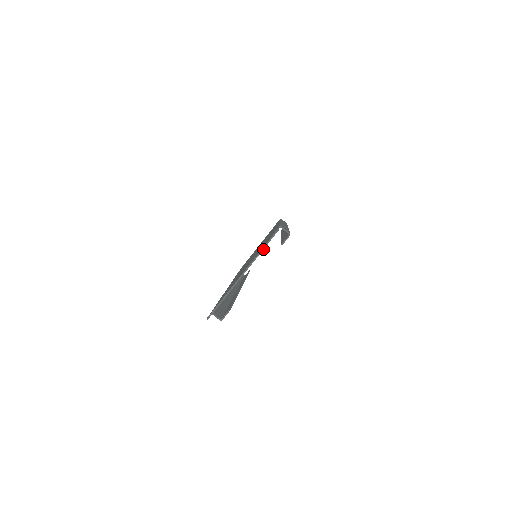
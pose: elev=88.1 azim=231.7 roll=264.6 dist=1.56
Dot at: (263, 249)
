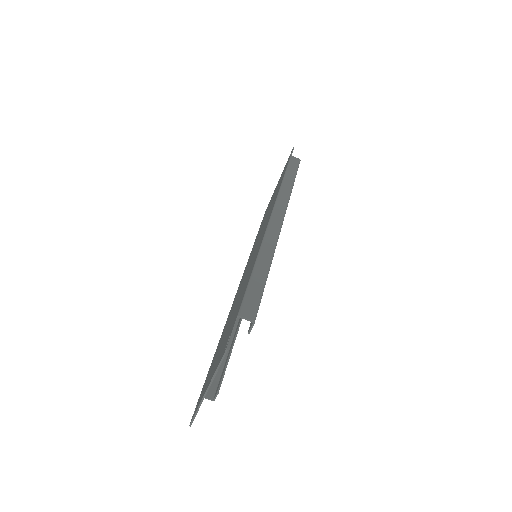
Dot at: occluded
